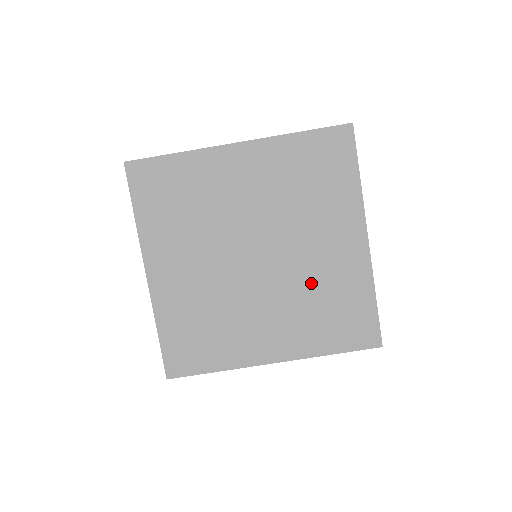
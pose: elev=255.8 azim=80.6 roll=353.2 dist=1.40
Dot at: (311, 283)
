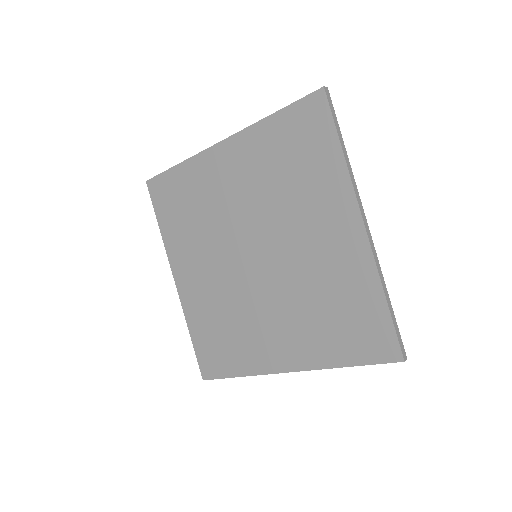
Dot at: (310, 282)
